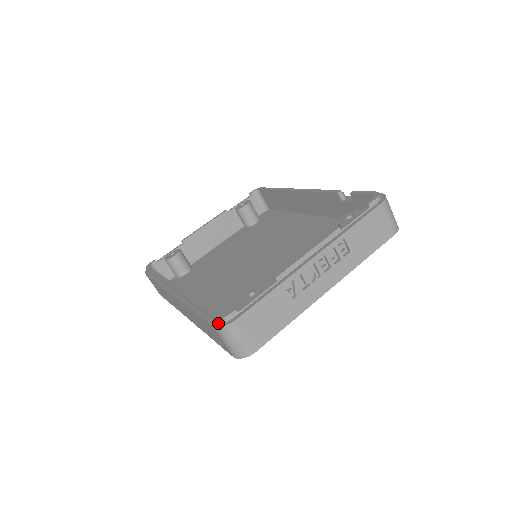
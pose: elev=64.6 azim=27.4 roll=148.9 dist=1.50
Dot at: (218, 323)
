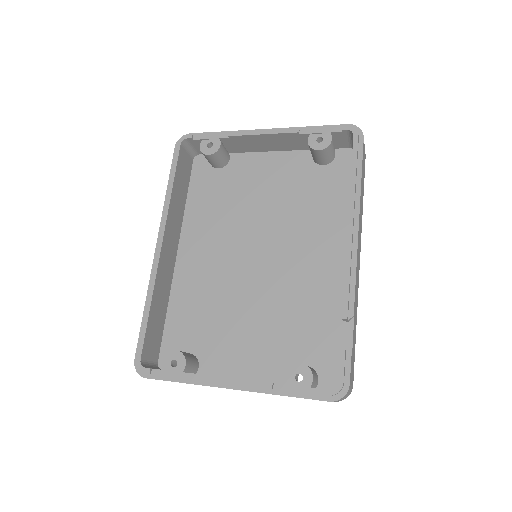
Dot at: (138, 362)
